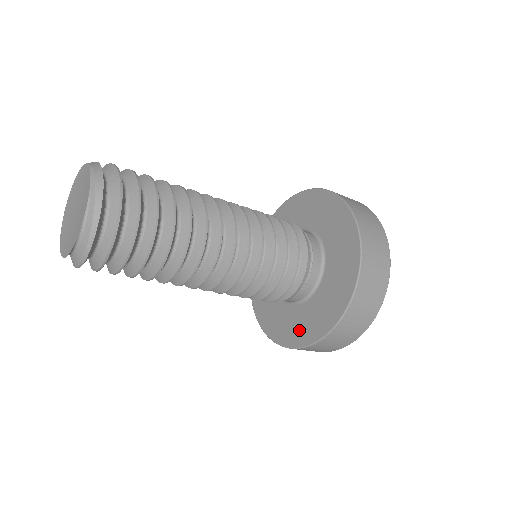
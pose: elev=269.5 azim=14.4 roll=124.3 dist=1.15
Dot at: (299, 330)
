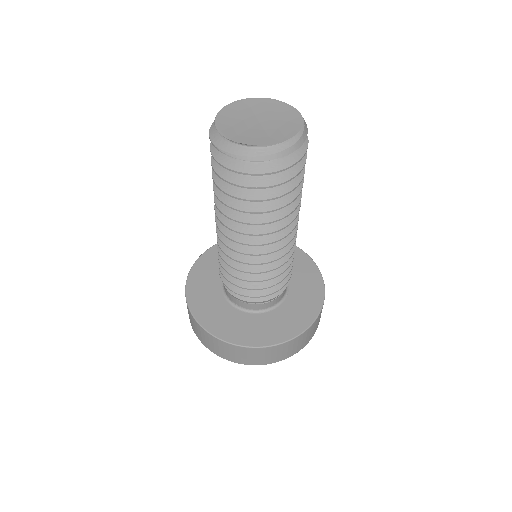
Dot at: (213, 316)
